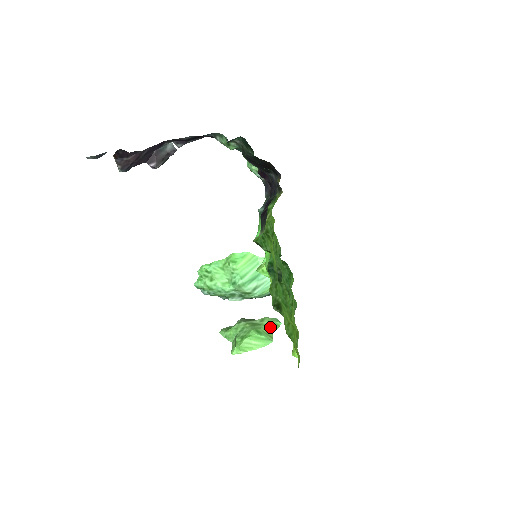
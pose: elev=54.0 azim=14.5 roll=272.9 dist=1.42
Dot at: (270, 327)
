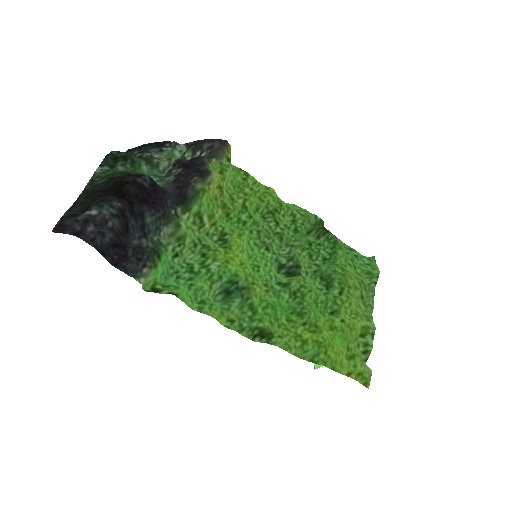
Dot at: occluded
